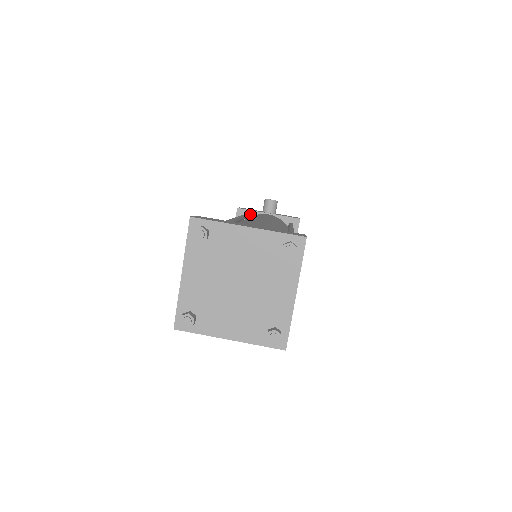
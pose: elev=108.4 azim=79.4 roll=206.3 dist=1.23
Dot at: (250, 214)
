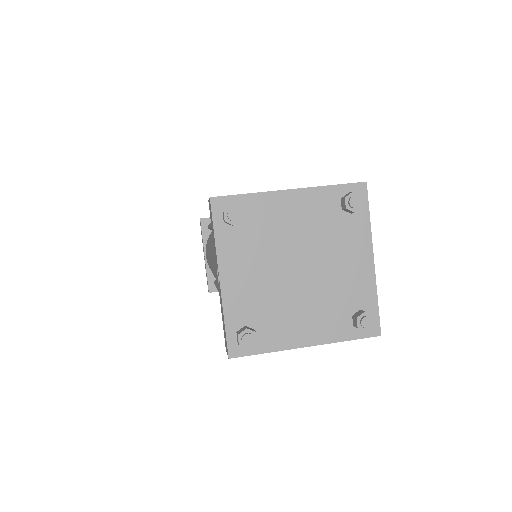
Dot at: occluded
